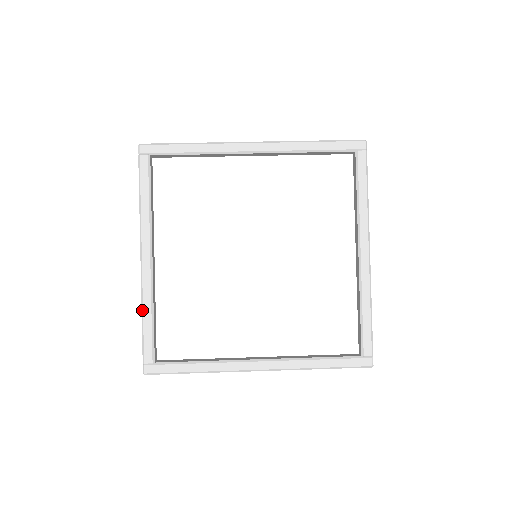
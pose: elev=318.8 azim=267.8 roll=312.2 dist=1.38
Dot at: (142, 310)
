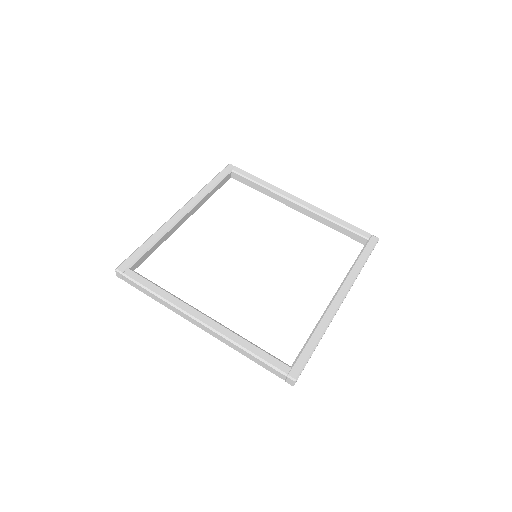
Dot at: (241, 347)
